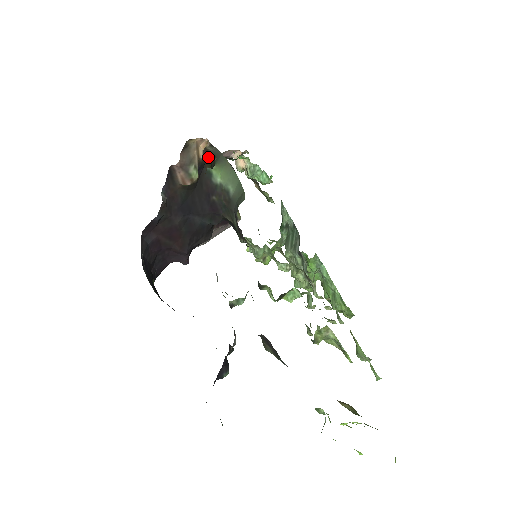
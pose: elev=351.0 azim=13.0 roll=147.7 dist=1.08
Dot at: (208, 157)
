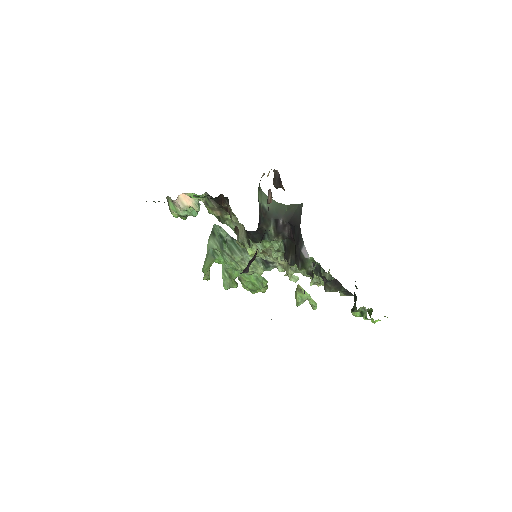
Dot at: occluded
